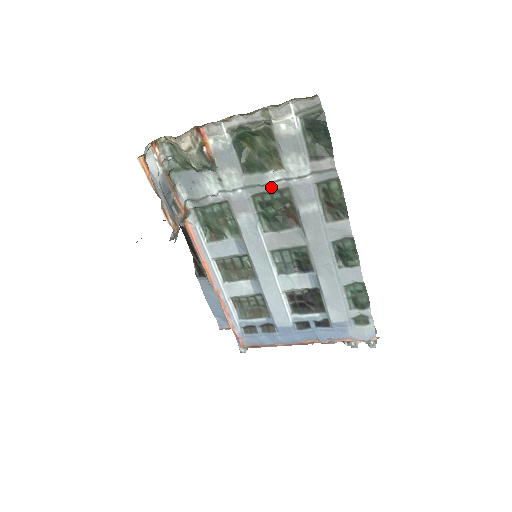
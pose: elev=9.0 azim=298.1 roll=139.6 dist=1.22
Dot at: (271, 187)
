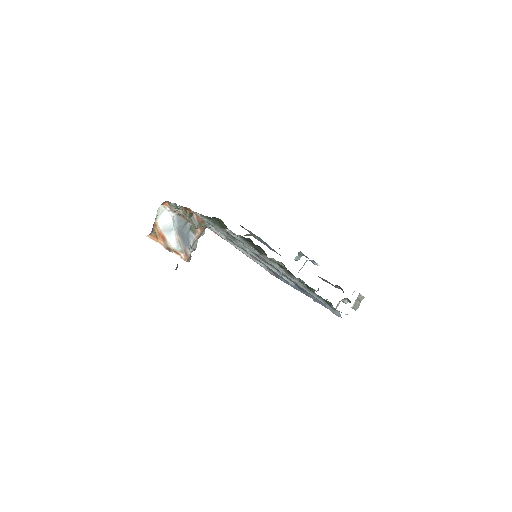
Dot at: occluded
